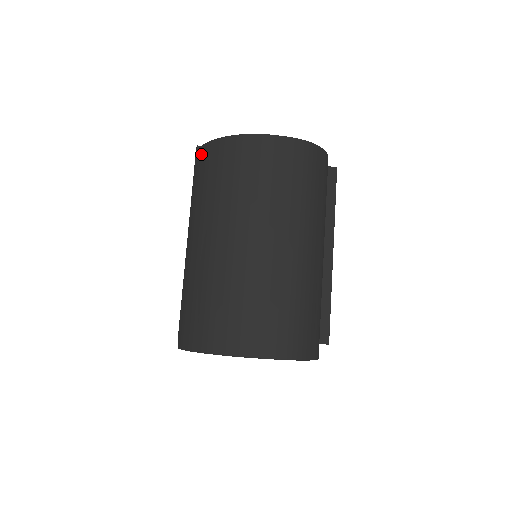
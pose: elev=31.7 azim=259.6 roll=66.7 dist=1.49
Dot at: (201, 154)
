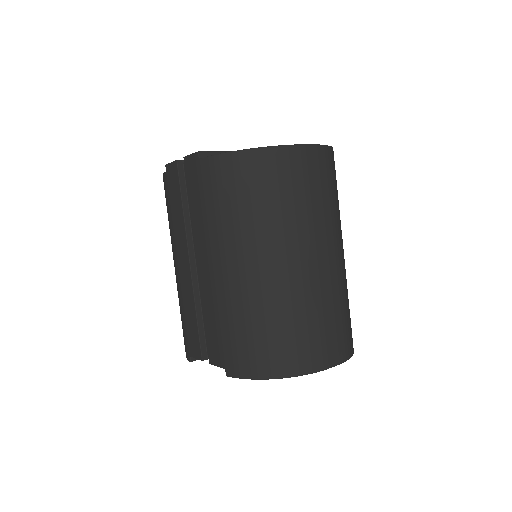
Dot at: (216, 166)
